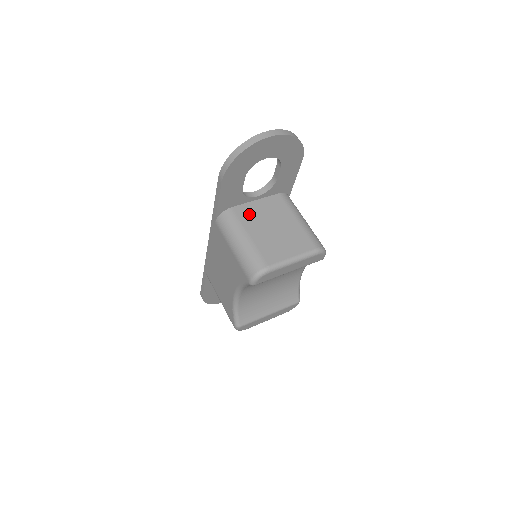
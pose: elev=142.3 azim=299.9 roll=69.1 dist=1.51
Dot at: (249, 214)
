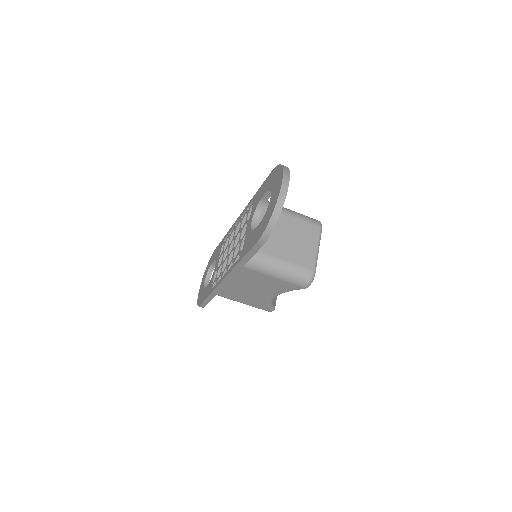
Dot at: occluded
